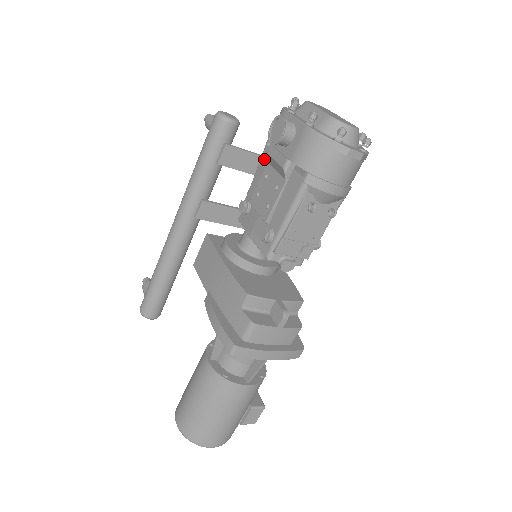
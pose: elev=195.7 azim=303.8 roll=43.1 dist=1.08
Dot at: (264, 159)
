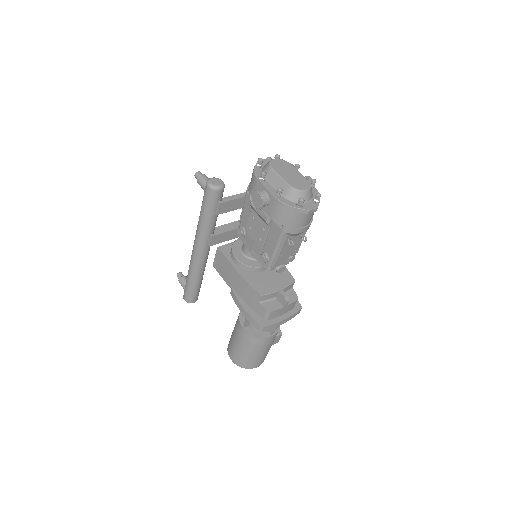
Dot at: (248, 203)
